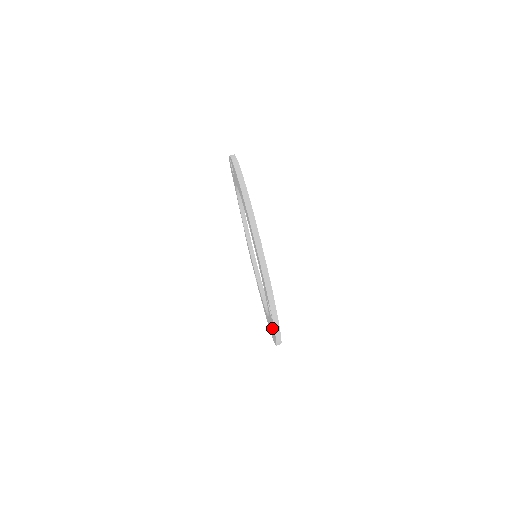
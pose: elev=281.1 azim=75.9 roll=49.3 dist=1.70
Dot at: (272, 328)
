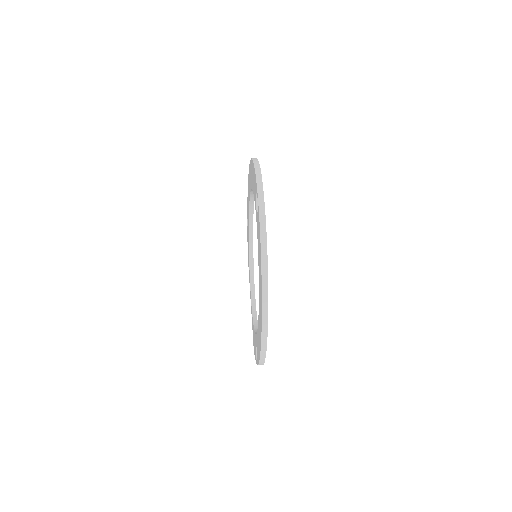
Dot at: (259, 252)
